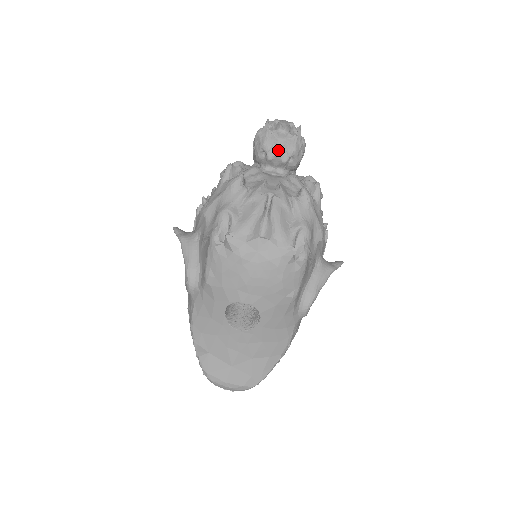
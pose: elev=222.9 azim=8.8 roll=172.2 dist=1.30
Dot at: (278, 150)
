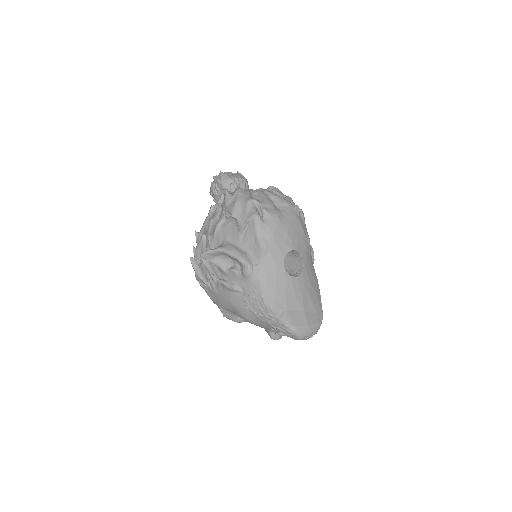
Dot at: (239, 180)
